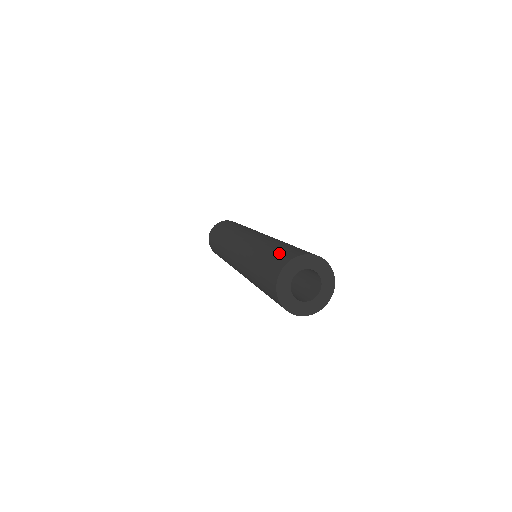
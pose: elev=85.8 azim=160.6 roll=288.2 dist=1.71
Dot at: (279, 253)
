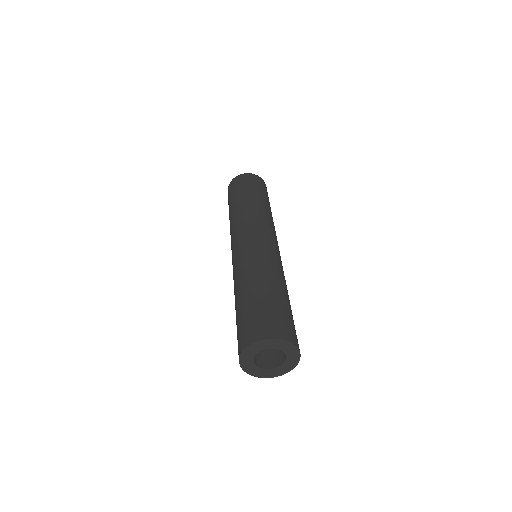
Dot at: (256, 315)
